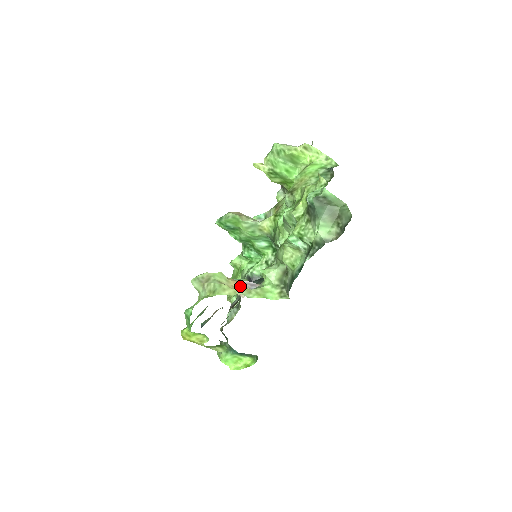
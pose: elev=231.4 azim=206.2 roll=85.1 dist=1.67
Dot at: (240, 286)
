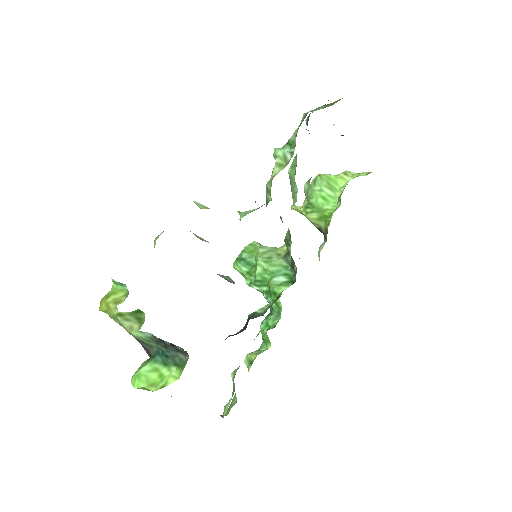
Dot at: occluded
